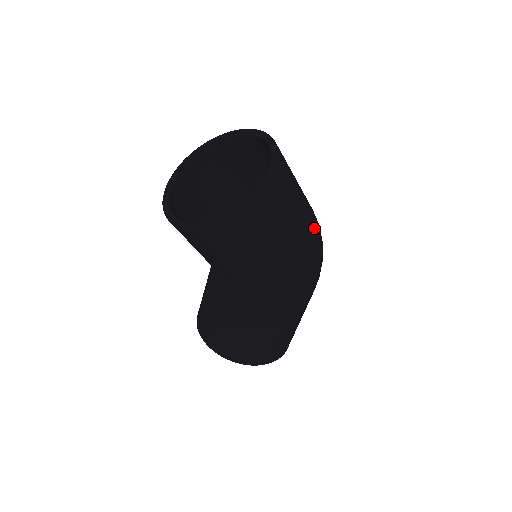
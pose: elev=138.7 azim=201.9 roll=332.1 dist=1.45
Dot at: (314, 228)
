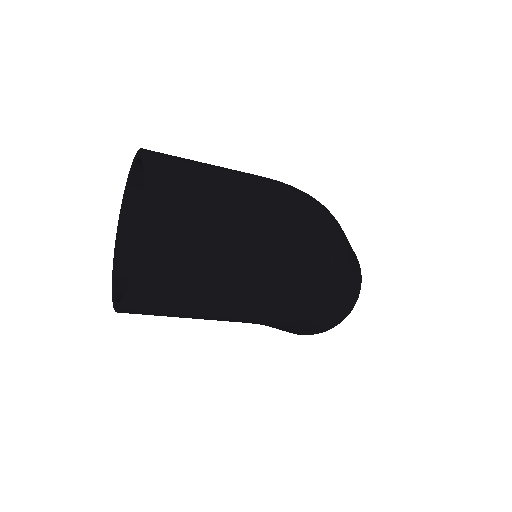
Dot at: (266, 282)
